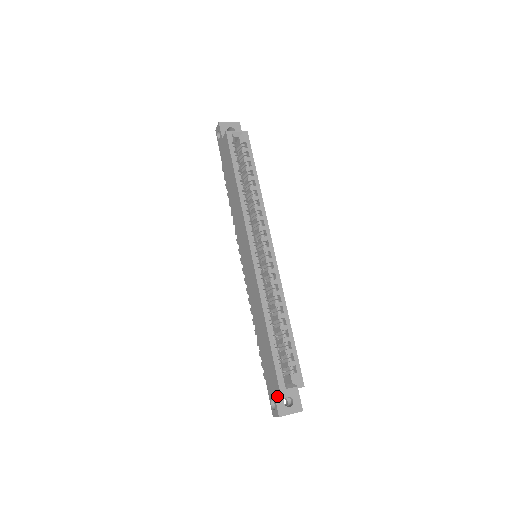
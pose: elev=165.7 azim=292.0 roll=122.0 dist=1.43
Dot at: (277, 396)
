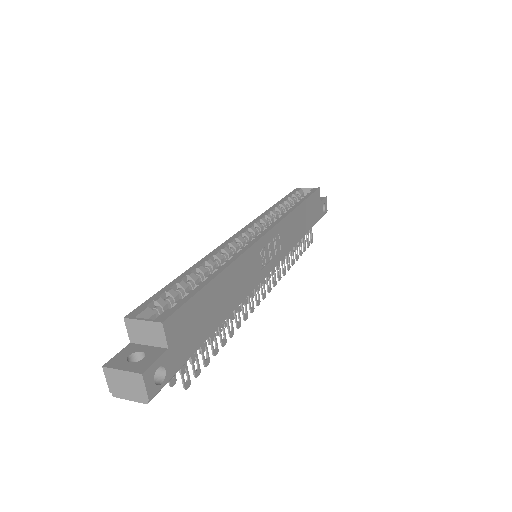
Dot at: (130, 347)
